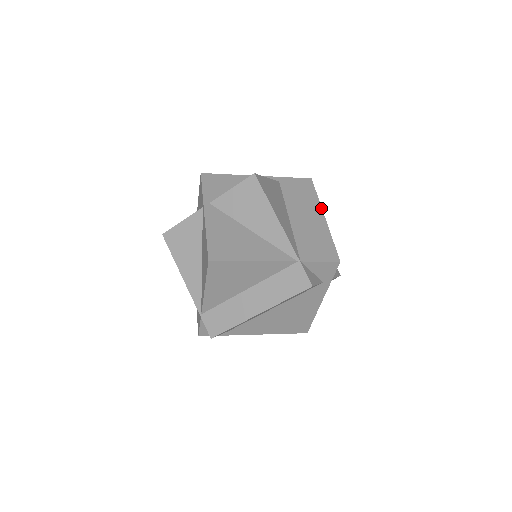
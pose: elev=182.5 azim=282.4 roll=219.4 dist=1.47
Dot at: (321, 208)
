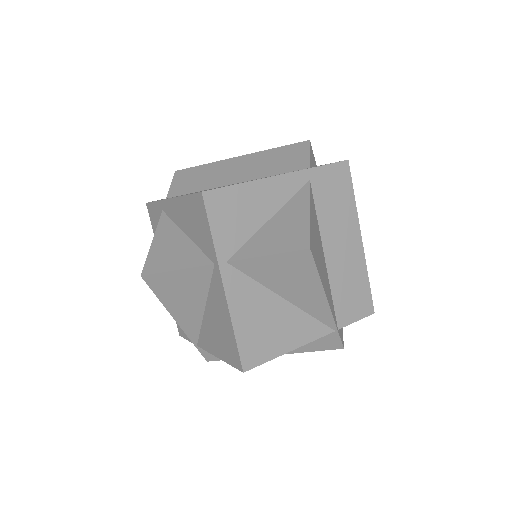
Dot at: (359, 224)
